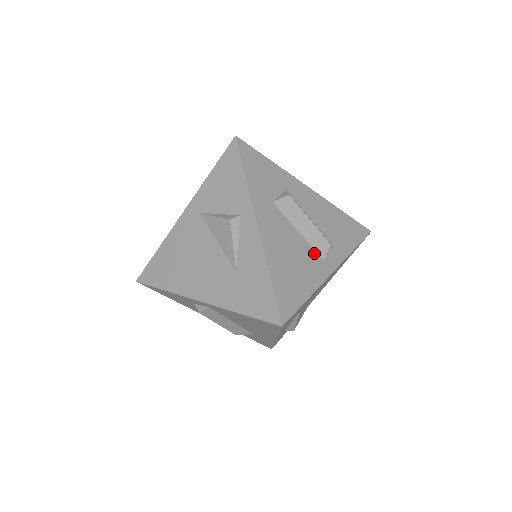
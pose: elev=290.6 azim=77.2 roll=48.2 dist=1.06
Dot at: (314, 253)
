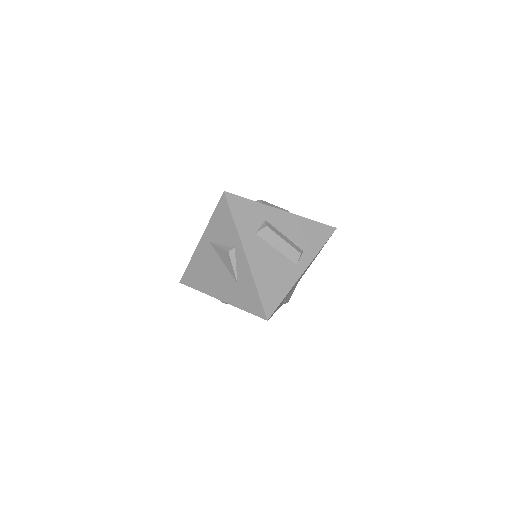
Dot at: (289, 262)
